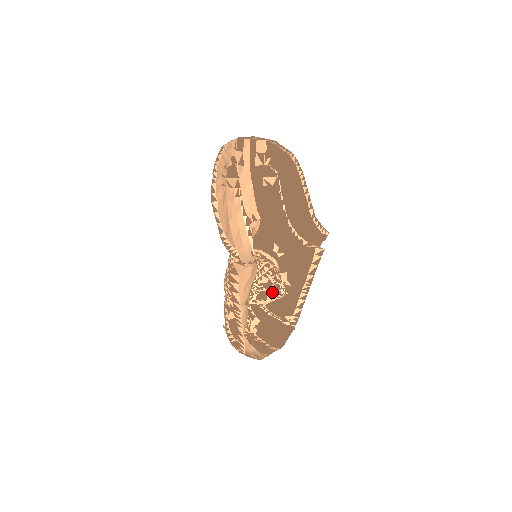
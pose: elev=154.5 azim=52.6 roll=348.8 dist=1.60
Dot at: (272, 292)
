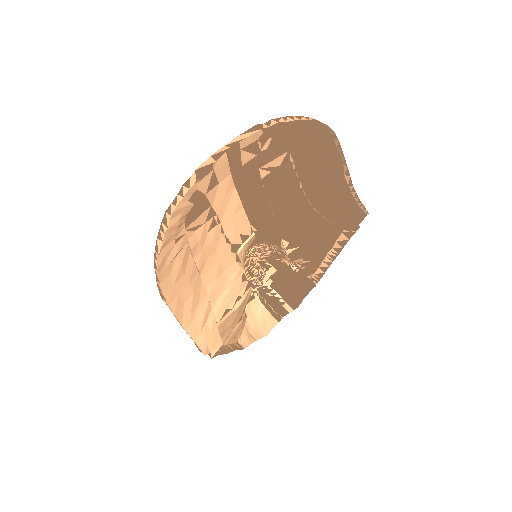
Dot at: (287, 260)
